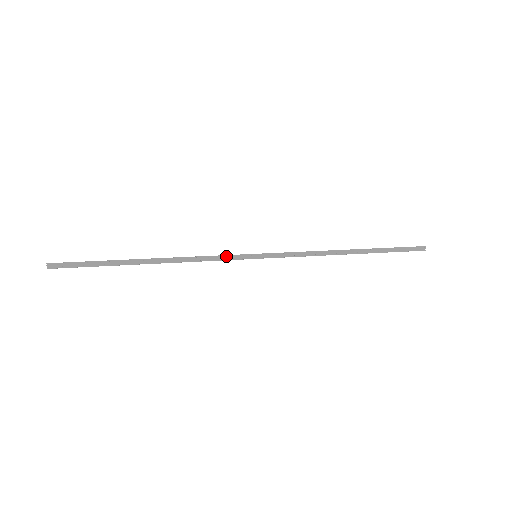
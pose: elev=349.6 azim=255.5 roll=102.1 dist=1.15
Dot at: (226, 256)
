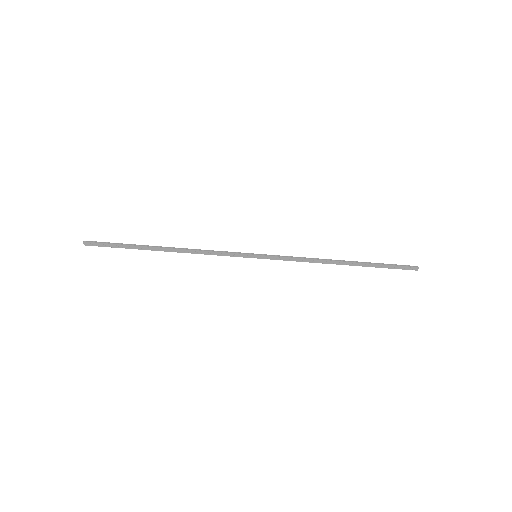
Dot at: (229, 253)
